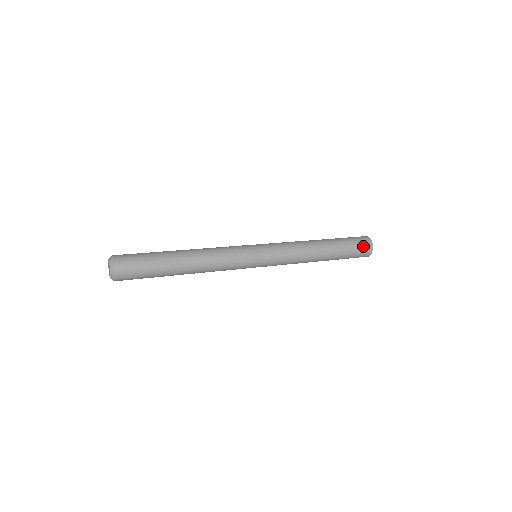
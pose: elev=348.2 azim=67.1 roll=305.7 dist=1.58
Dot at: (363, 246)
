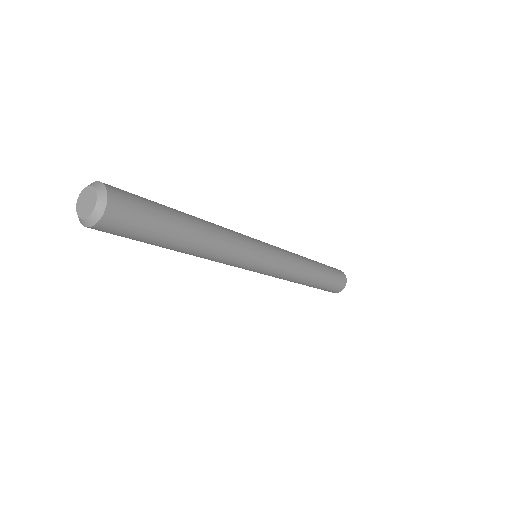
Dot at: (339, 286)
